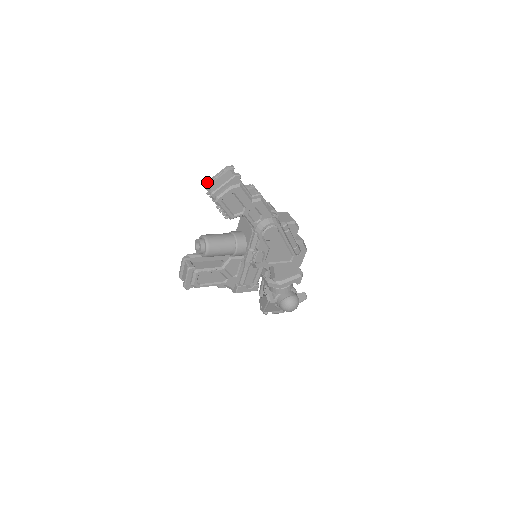
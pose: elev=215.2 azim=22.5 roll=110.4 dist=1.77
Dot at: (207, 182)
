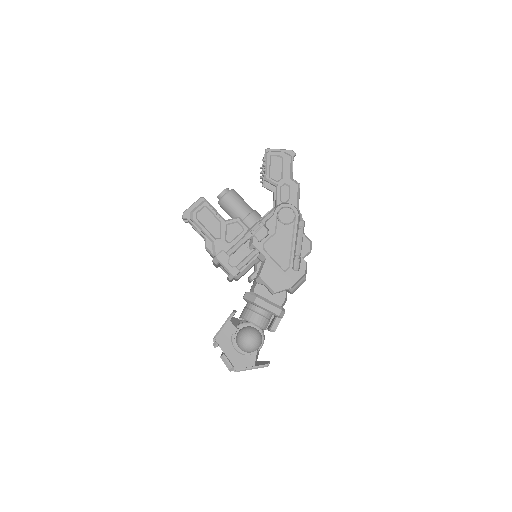
Dot at: occluded
